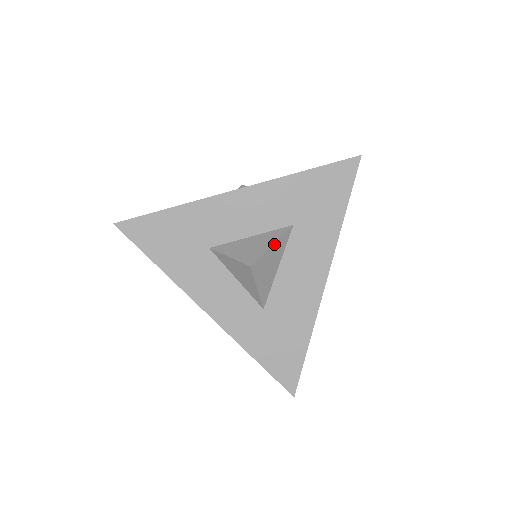
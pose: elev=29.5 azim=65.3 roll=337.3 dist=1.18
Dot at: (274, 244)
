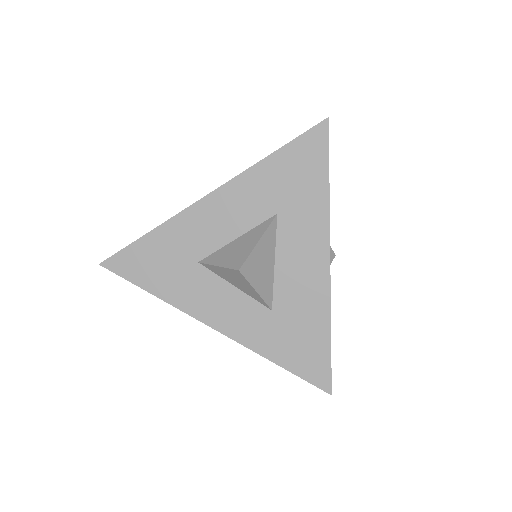
Dot at: (260, 240)
